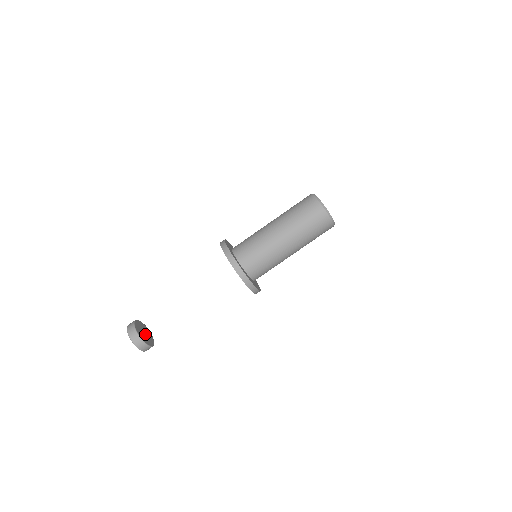
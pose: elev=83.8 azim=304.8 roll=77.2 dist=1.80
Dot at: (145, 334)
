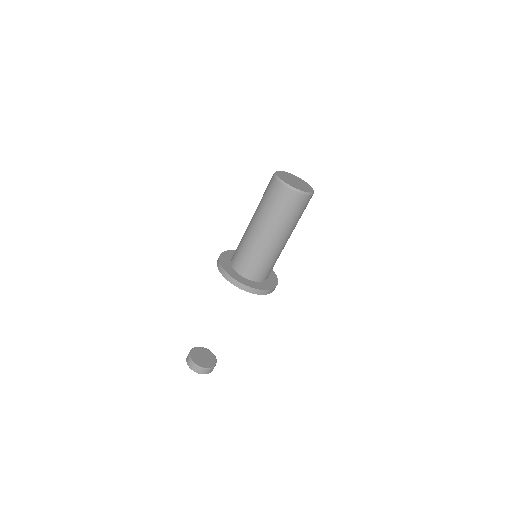
Dot at: (204, 357)
